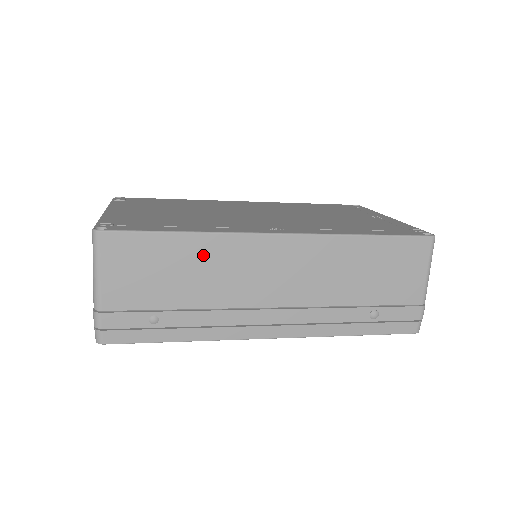
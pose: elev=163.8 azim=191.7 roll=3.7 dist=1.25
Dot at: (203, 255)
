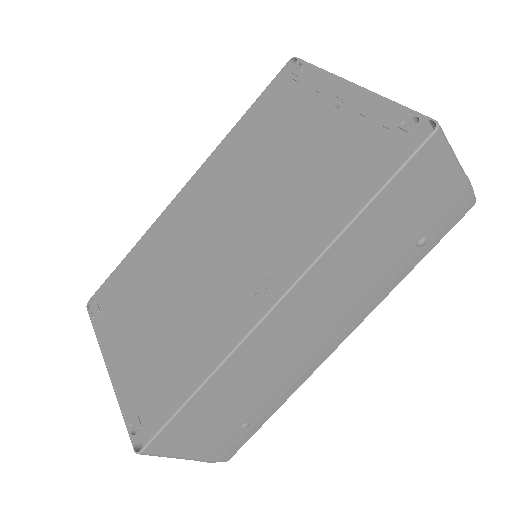
Dot at: (233, 377)
